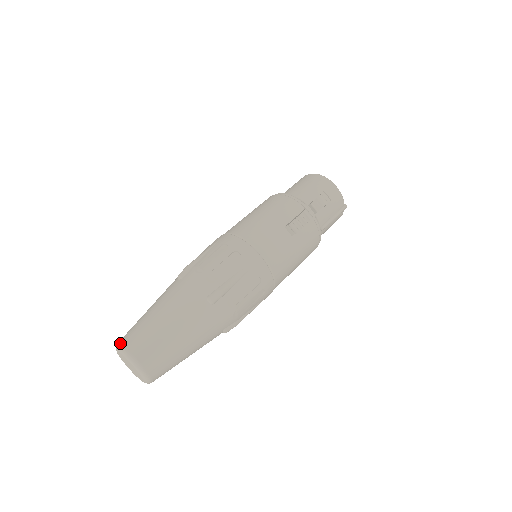
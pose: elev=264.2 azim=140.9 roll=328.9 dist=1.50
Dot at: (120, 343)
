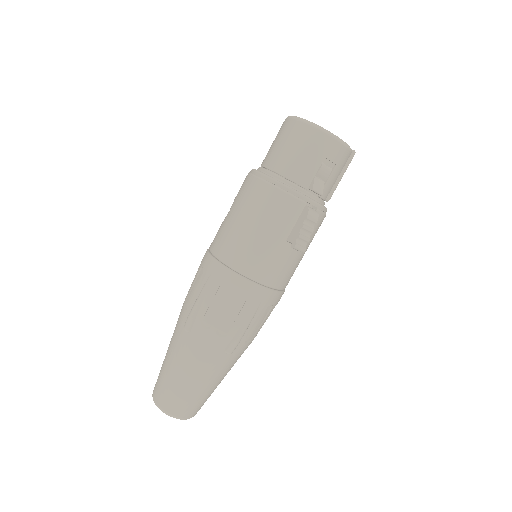
Dot at: (157, 404)
